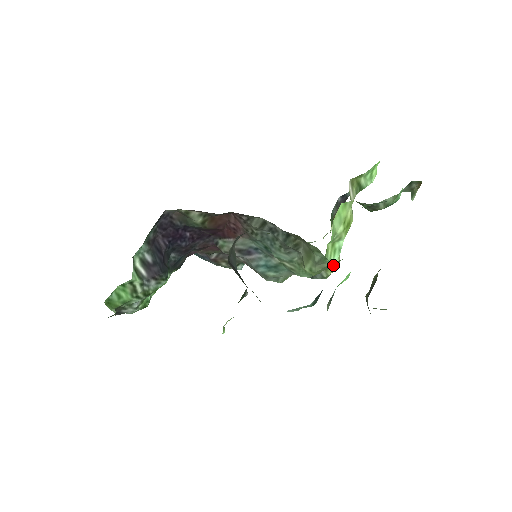
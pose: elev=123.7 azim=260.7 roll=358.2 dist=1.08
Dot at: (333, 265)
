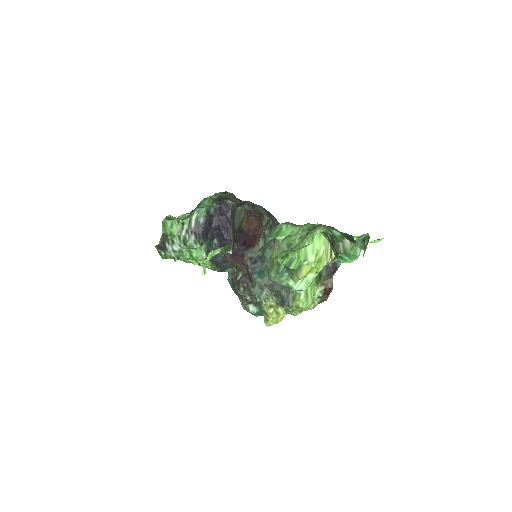
Dot at: (297, 289)
